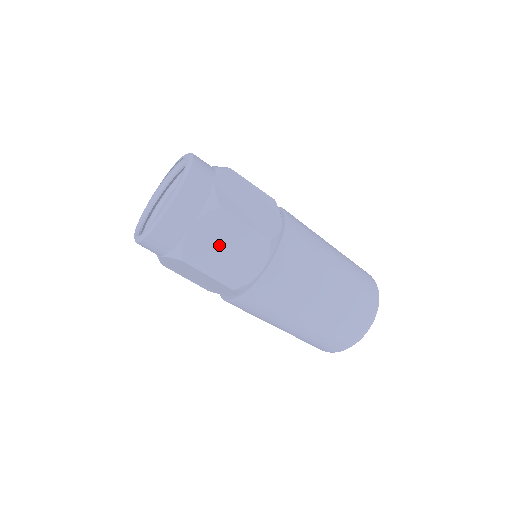
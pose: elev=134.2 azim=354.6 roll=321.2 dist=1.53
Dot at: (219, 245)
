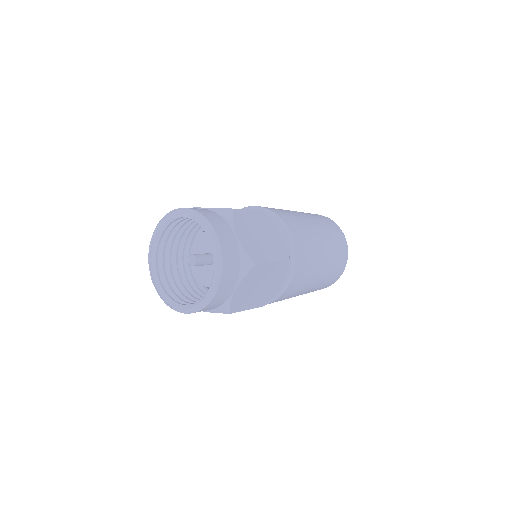
Dot at: (257, 236)
